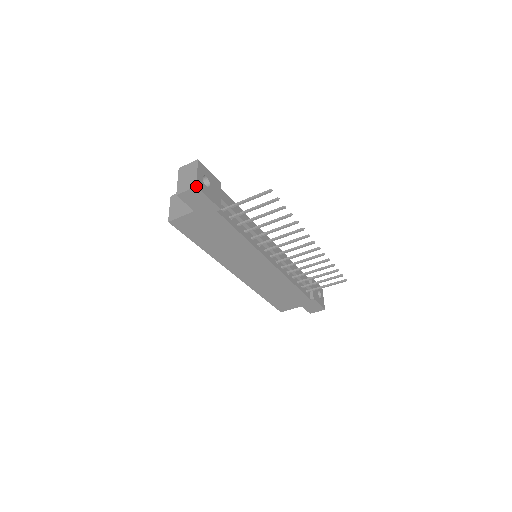
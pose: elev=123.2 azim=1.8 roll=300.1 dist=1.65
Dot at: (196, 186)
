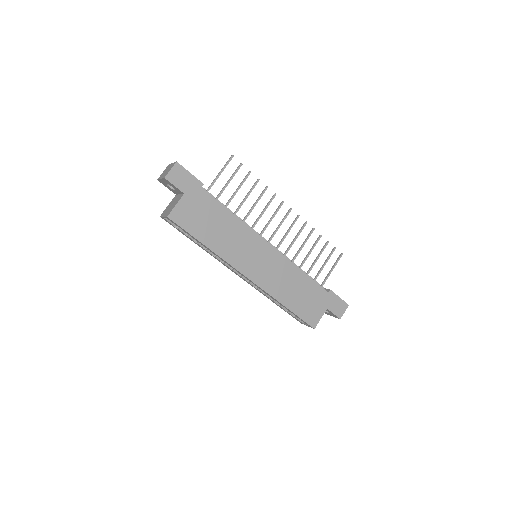
Dot at: (176, 162)
